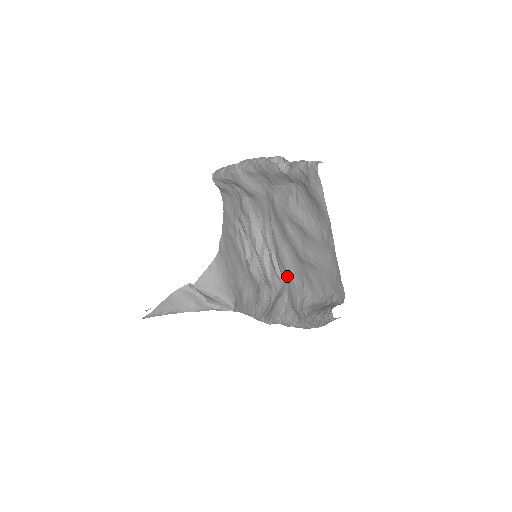
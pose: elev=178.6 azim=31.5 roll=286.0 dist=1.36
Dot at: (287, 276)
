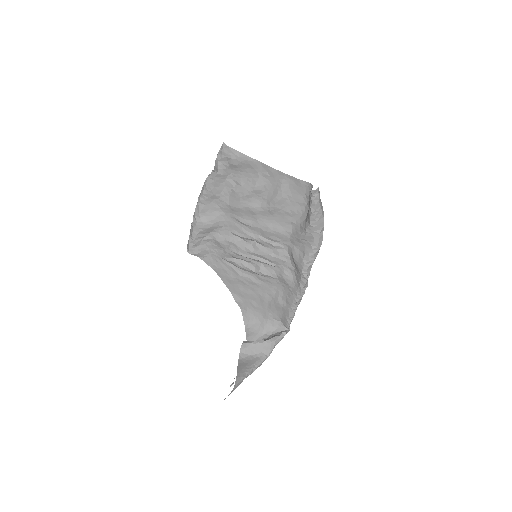
Dot at: (281, 235)
